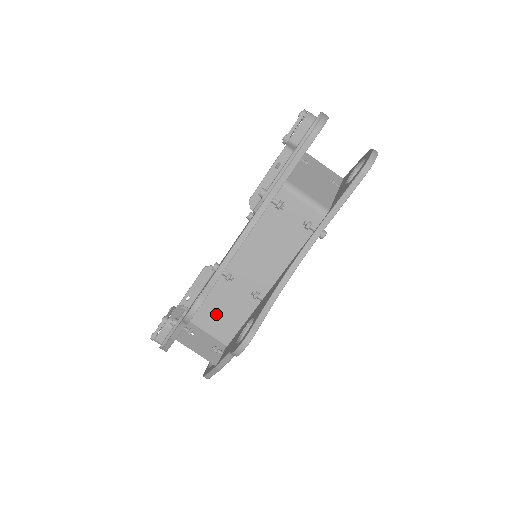
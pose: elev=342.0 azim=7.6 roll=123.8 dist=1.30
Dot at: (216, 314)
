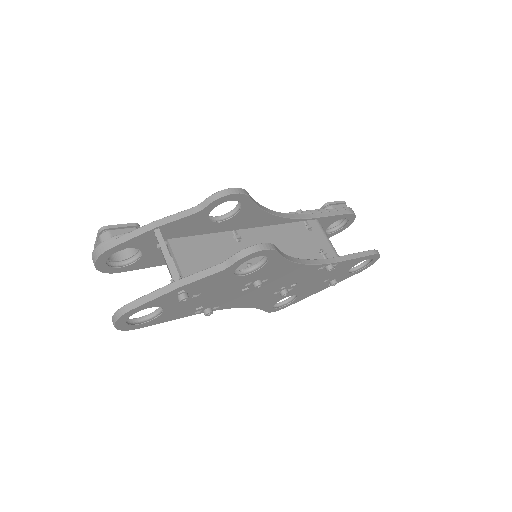
Dot at: (201, 254)
